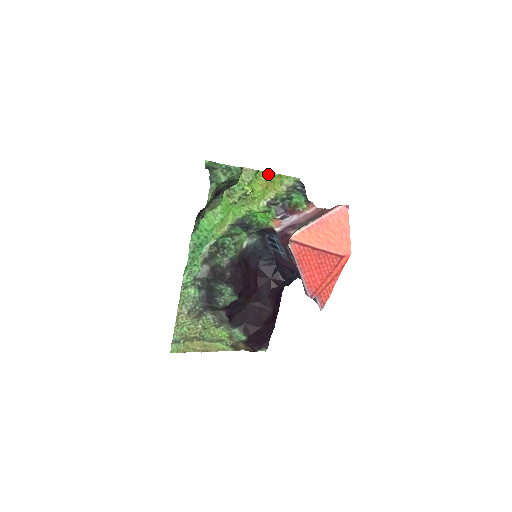
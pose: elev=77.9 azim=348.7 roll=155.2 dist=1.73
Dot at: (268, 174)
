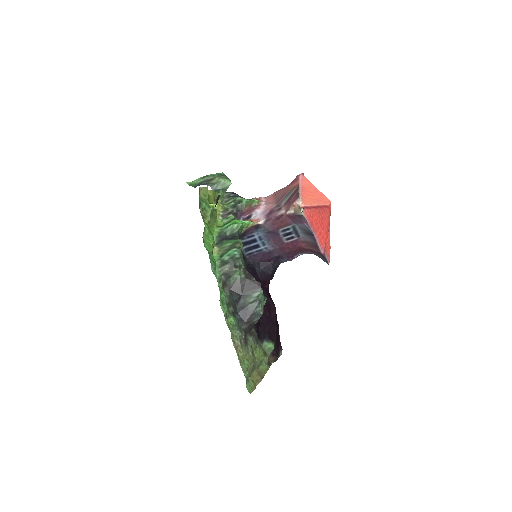
Dot at: (209, 191)
